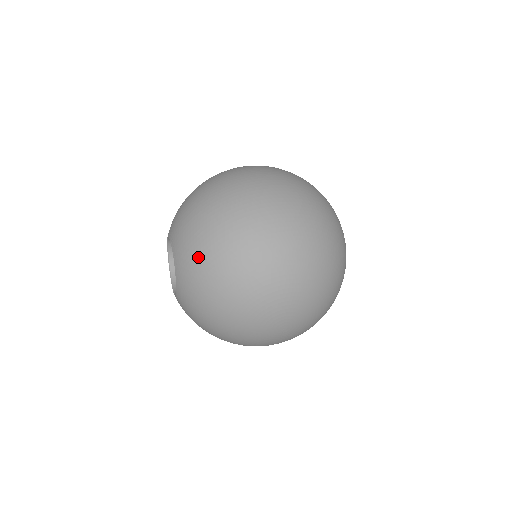
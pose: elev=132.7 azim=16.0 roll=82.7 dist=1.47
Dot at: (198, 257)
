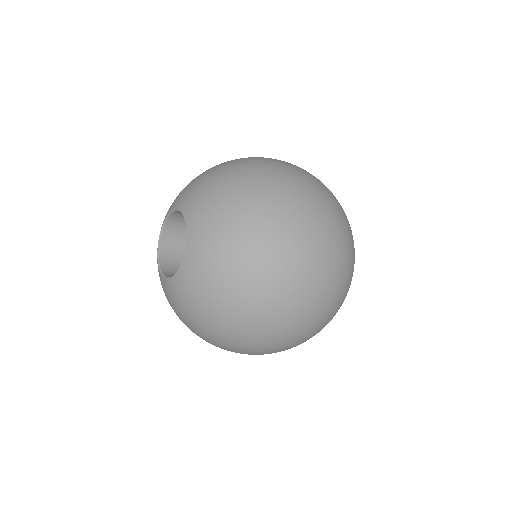
Dot at: (224, 256)
